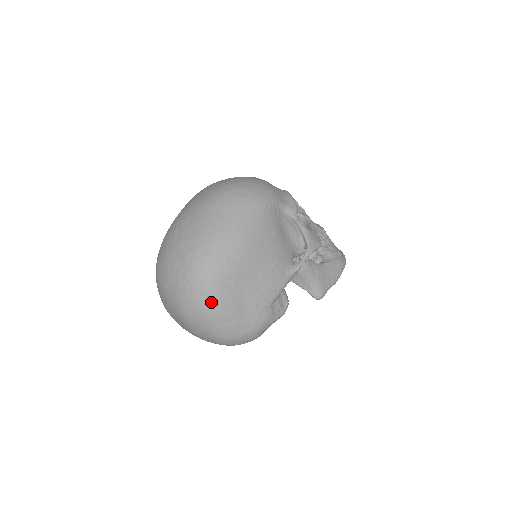
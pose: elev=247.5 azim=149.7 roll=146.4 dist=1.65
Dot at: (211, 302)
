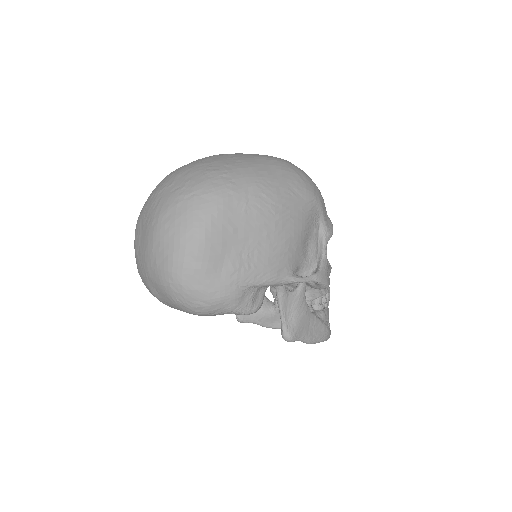
Dot at: (198, 225)
